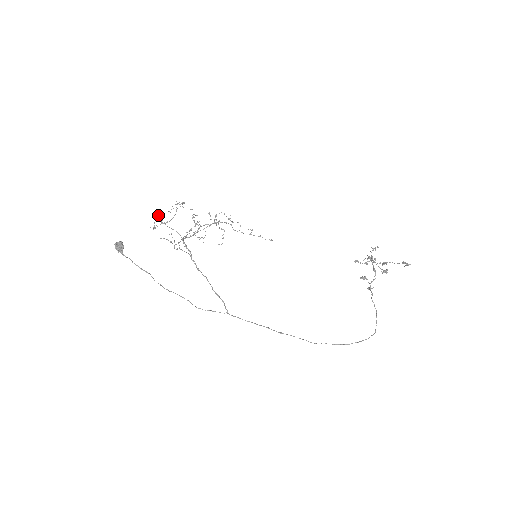
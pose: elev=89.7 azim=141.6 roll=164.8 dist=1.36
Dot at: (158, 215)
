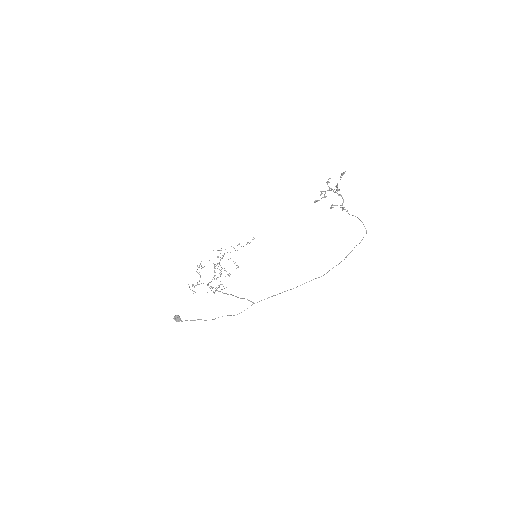
Dot at: occluded
